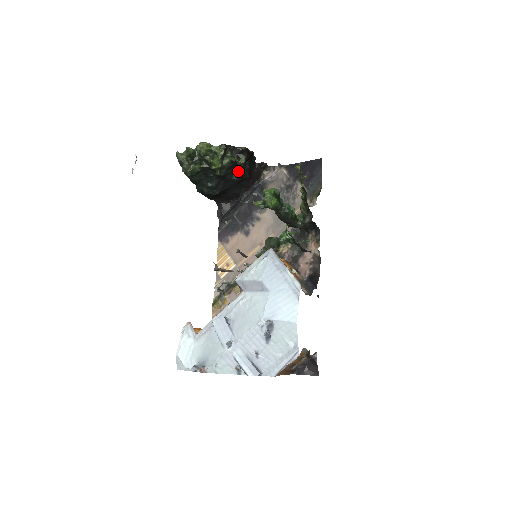
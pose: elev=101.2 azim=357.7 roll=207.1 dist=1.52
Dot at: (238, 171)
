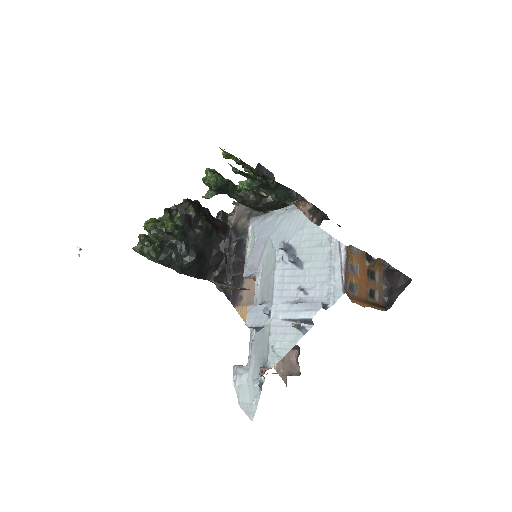
Dot at: (197, 224)
